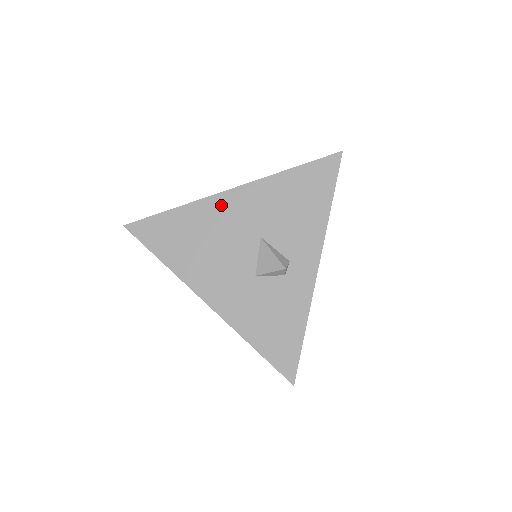
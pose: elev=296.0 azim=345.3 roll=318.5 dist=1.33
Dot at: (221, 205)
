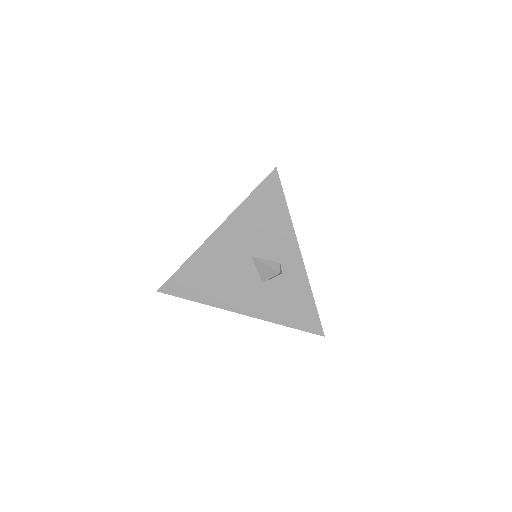
Dot at: (212, 248)
